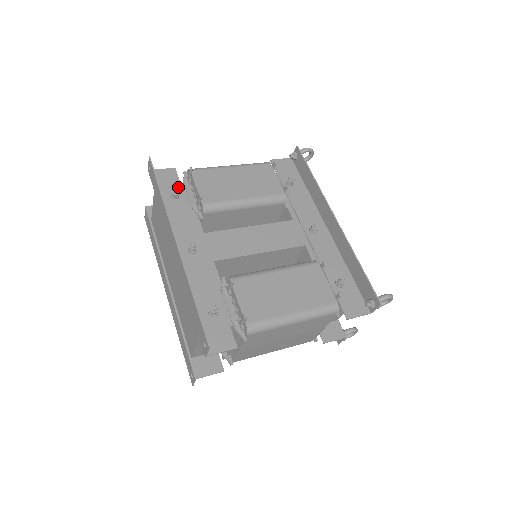
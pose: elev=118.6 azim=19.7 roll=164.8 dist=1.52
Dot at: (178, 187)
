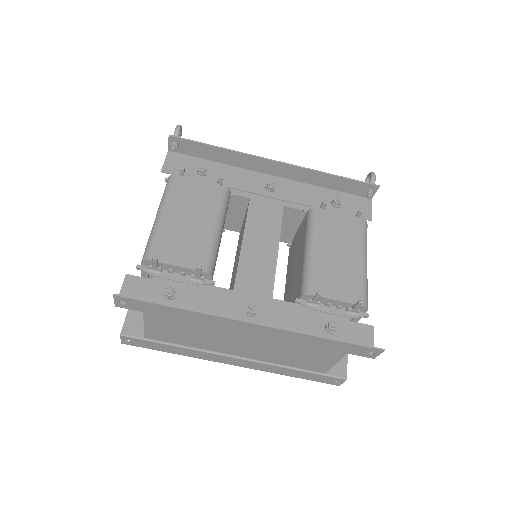
Dot at: (158, 285)
